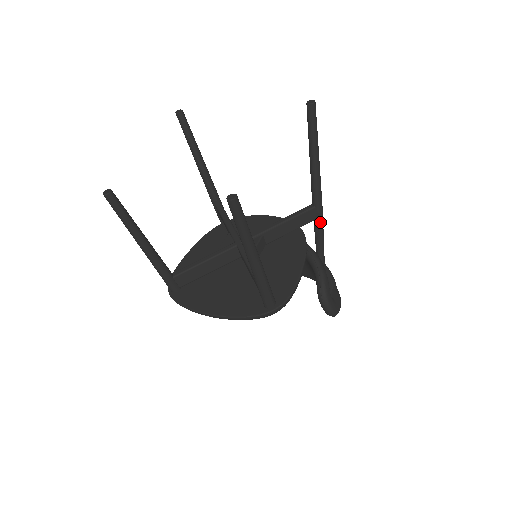
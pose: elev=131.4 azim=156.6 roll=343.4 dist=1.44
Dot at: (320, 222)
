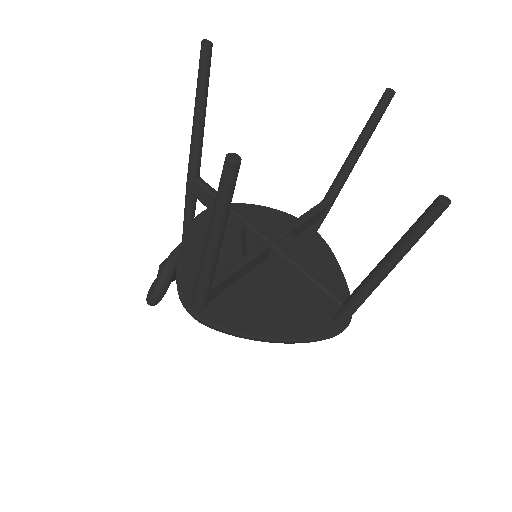
Dot at: (323, 220)
